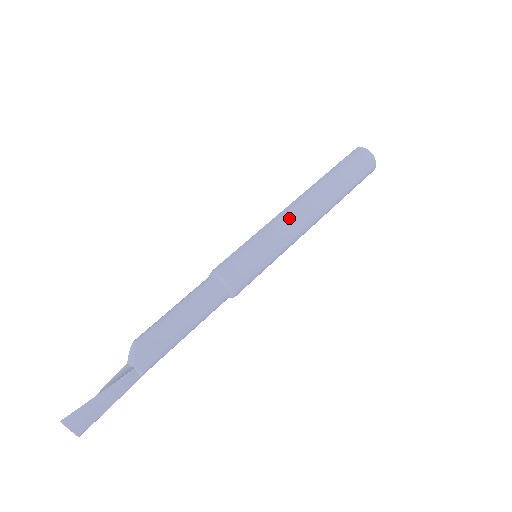
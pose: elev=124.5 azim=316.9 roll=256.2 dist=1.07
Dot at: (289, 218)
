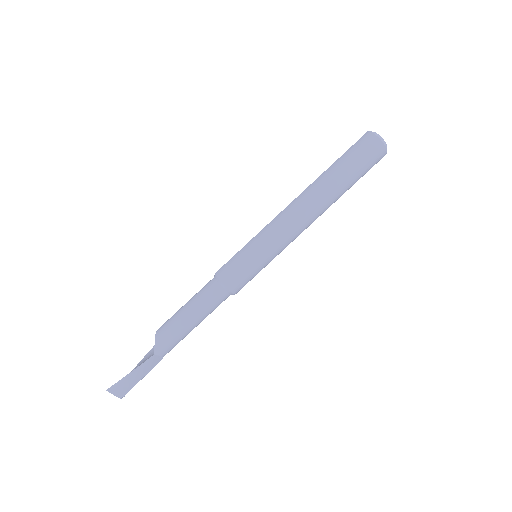
Dot at: (284, 222)
